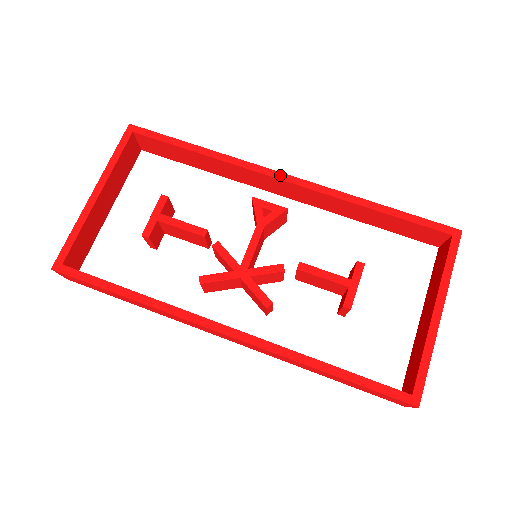
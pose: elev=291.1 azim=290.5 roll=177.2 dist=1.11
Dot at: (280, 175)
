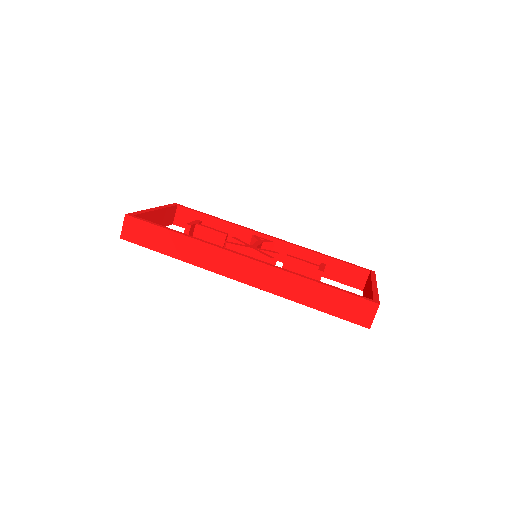
Dot at: (267, 235)
